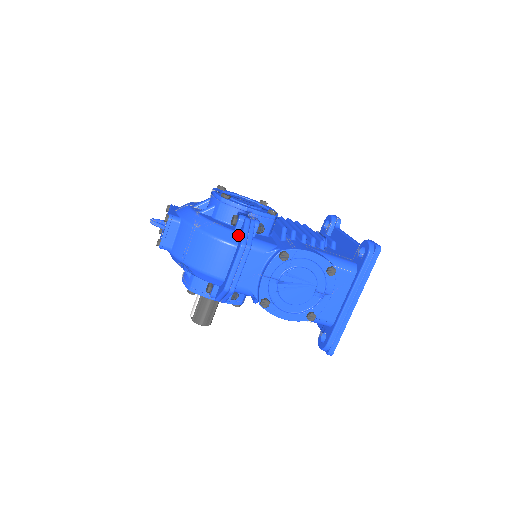
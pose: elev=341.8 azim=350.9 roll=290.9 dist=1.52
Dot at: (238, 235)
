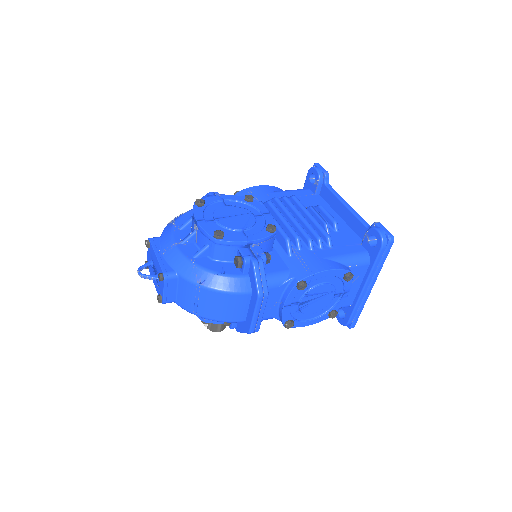
Dot at: (248, 279)
